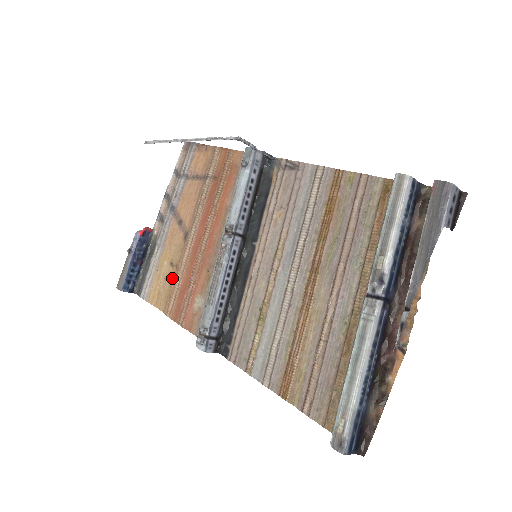
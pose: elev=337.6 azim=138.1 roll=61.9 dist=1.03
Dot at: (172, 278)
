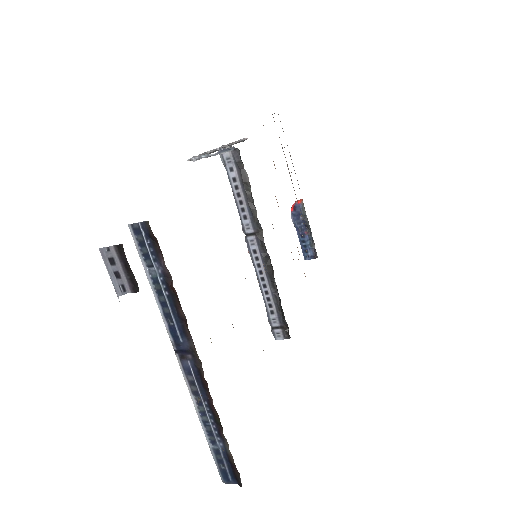
Dot at: occluded
